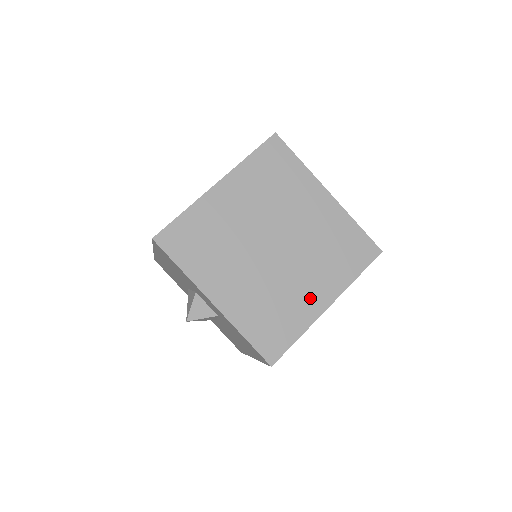
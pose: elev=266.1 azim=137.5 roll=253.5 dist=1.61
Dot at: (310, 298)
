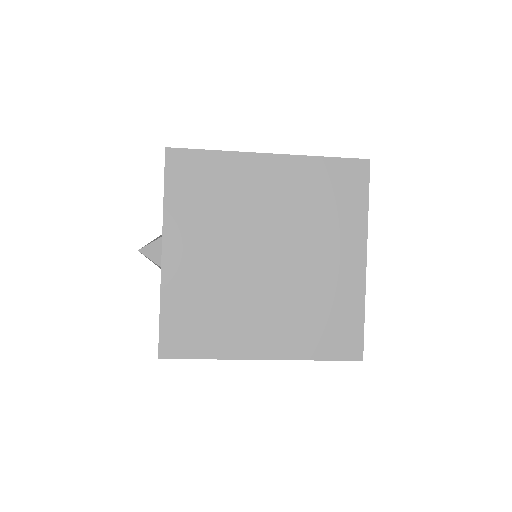
Dot at: (253, 335)
